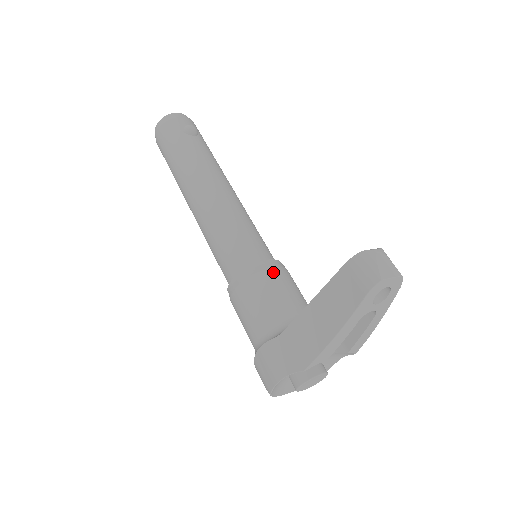
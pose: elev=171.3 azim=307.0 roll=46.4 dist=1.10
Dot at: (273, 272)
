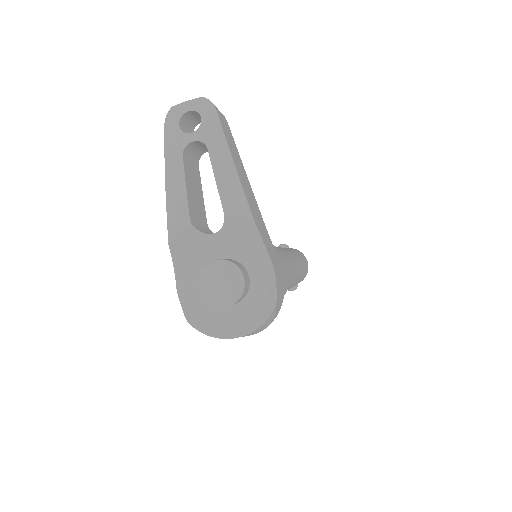
Dot at: occluded
